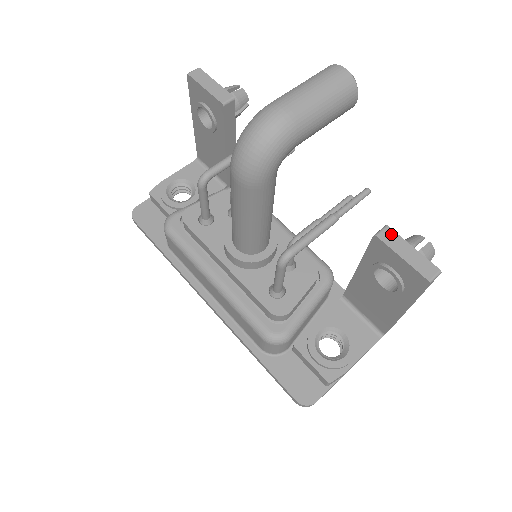
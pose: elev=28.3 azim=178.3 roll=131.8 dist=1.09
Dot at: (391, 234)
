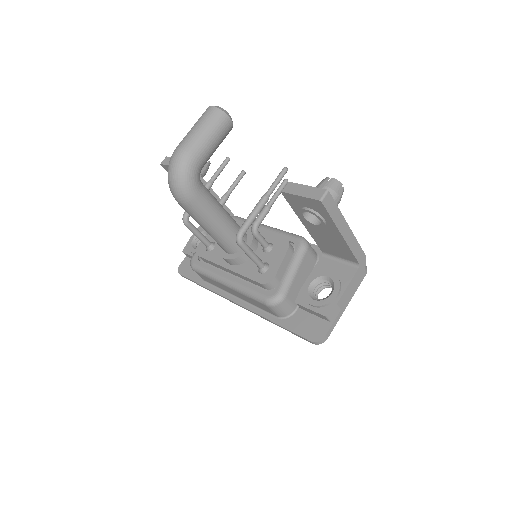
Dot at: (291, 185)
